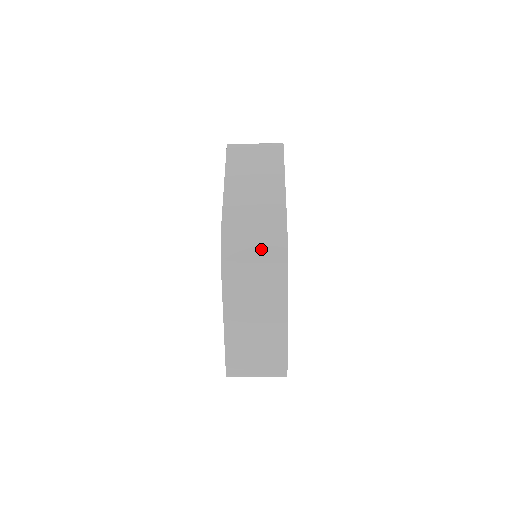
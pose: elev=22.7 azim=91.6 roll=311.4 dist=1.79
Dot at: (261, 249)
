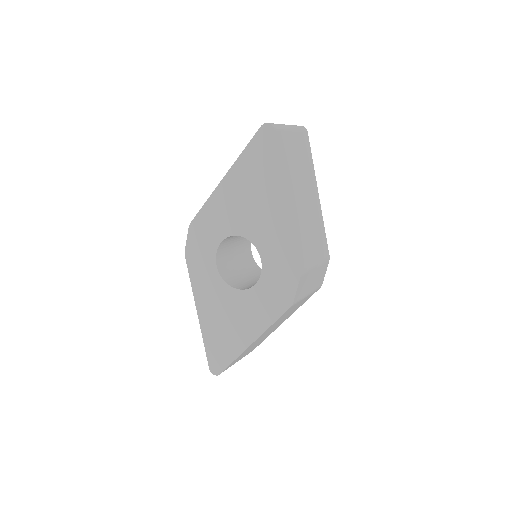
Dot at: (314, 282)
